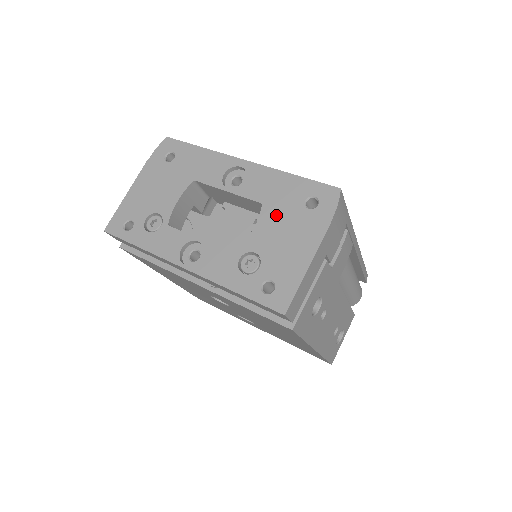
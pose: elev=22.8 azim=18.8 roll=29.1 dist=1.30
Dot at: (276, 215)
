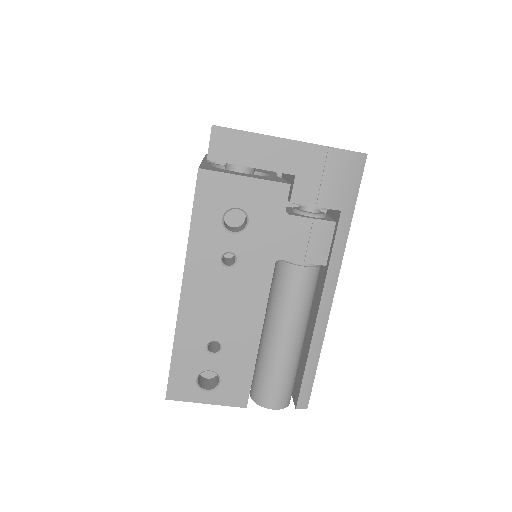
Dot at: occluded
